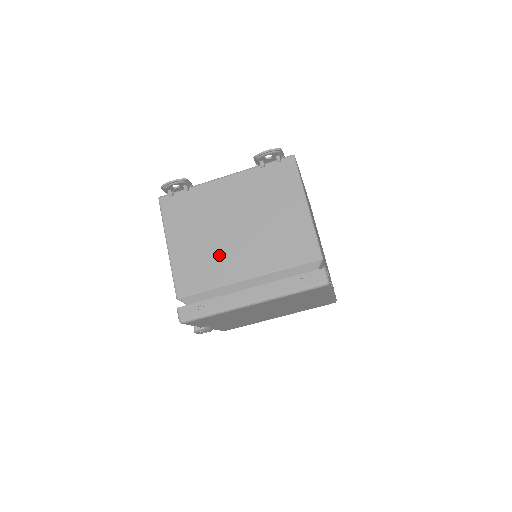
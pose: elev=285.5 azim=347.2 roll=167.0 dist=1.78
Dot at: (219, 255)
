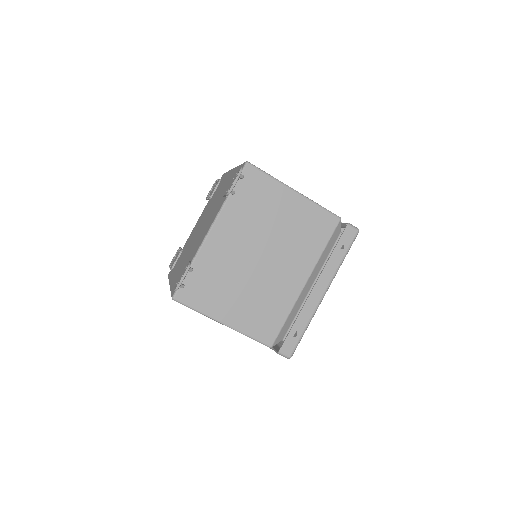
Dot at: (270, 289)
